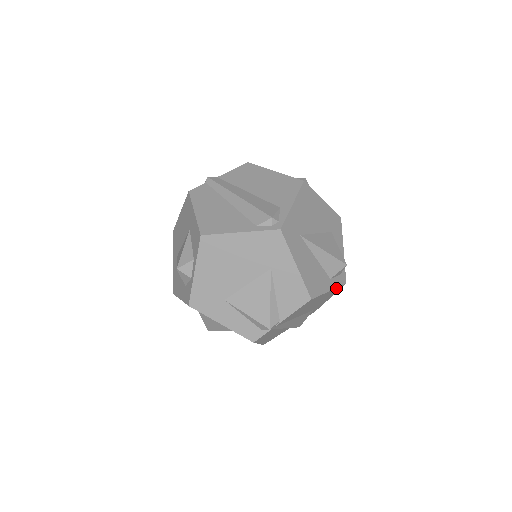
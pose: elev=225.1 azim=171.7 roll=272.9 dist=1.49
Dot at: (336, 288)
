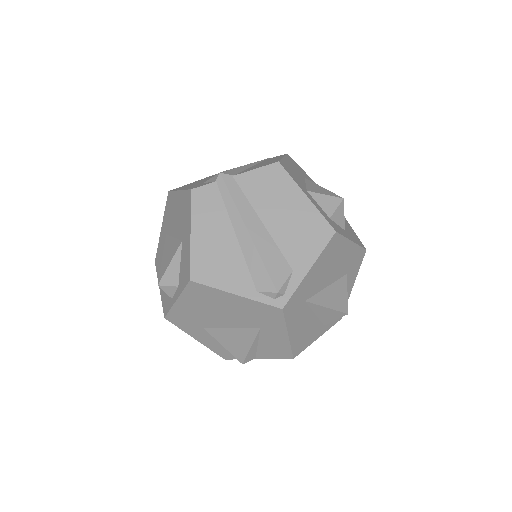
Dot at: (327, 328)
